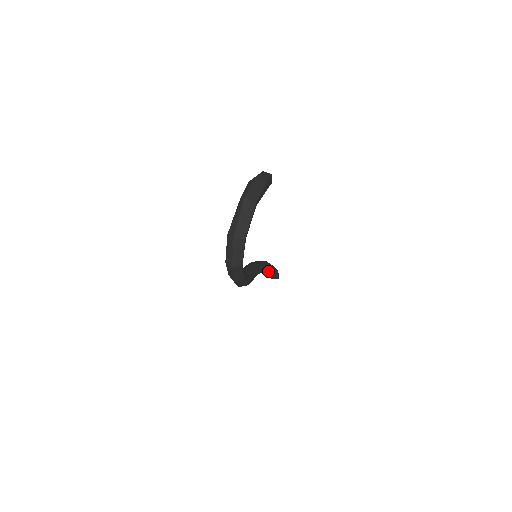
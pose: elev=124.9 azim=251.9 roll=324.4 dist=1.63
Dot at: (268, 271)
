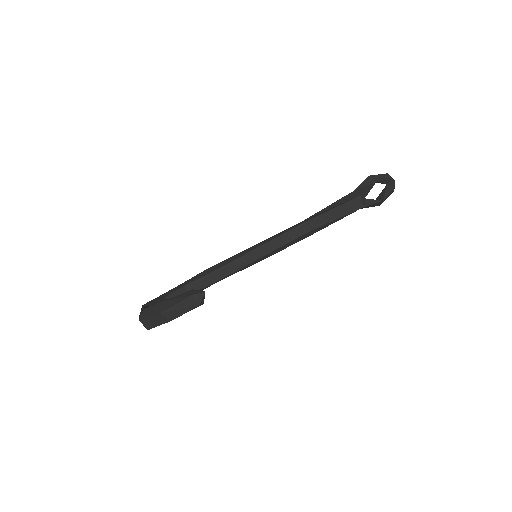
Dot at: (326, 225)
